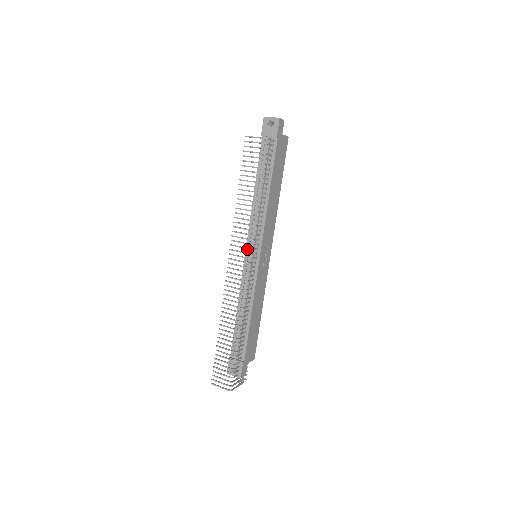
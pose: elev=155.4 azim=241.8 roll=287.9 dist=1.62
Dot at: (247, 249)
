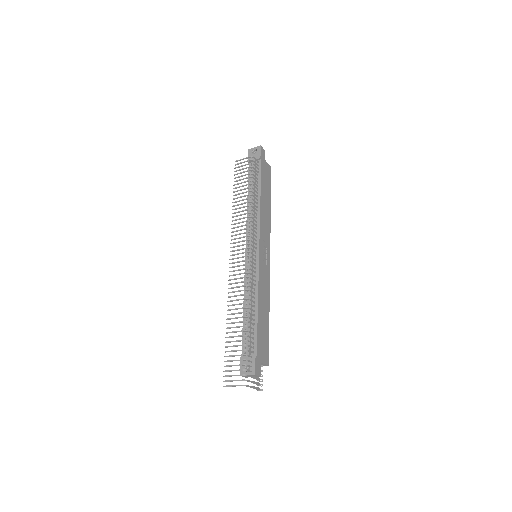
Dot at: (247, 249)
